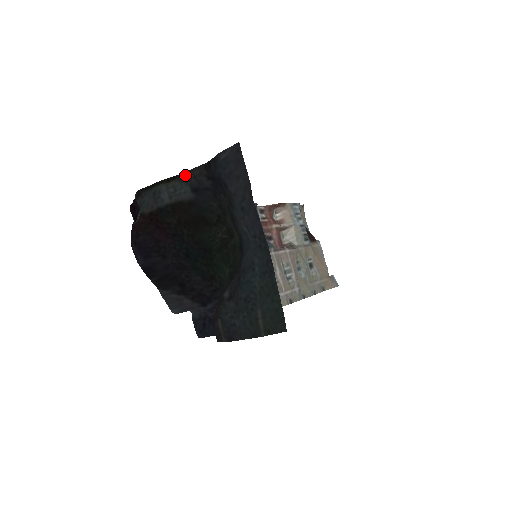
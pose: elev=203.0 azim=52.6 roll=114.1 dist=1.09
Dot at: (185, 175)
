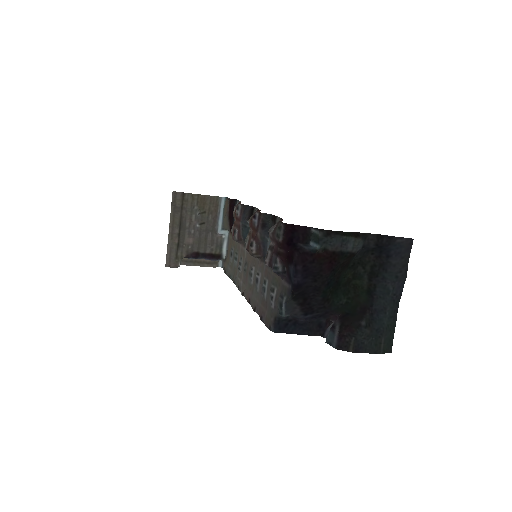
Dot at: (364, 235)
